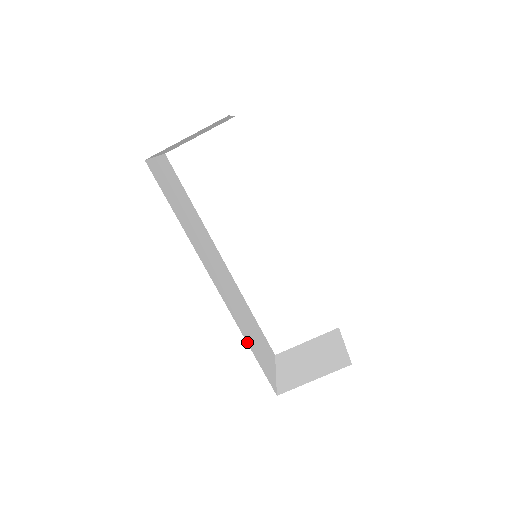
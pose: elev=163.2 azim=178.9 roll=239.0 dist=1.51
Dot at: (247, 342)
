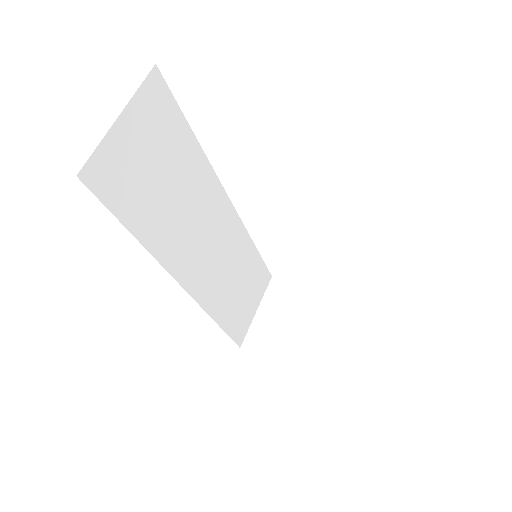
Dot at: (217, 321)
